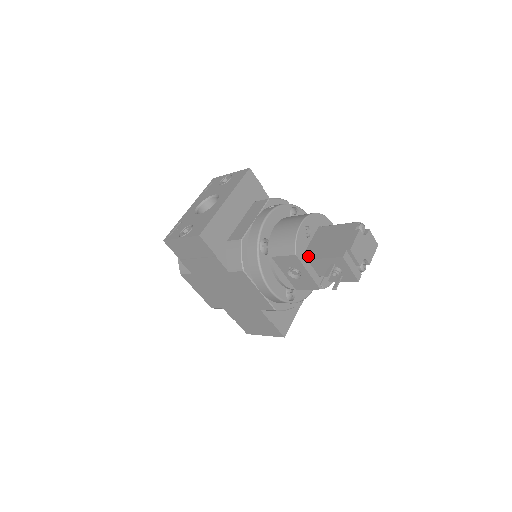
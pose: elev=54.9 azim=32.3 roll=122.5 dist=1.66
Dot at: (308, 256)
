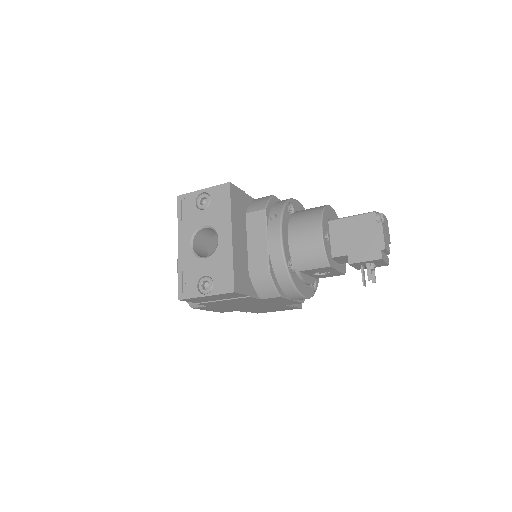
Dot at: (335, 258)
